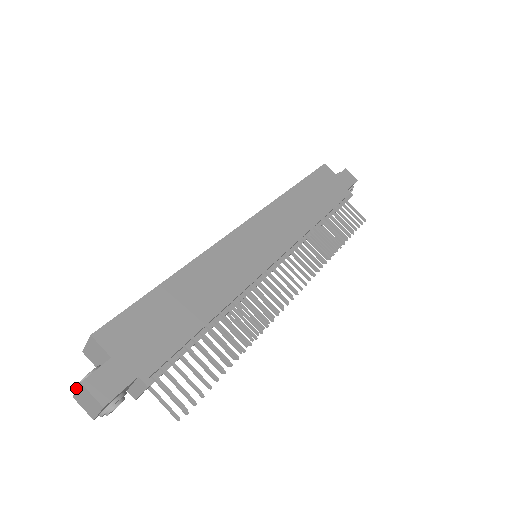
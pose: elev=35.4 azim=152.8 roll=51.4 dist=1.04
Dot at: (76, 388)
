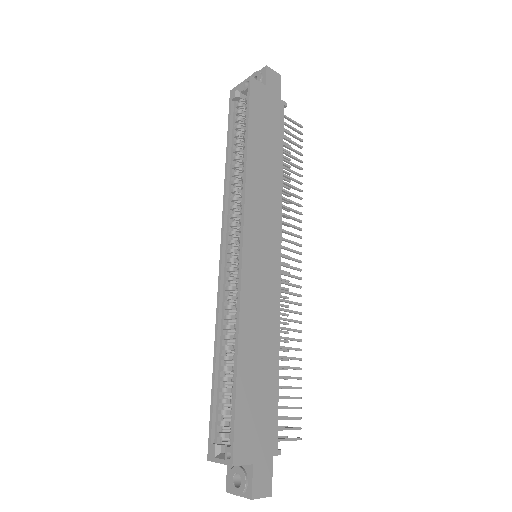
Dot at: occluded
